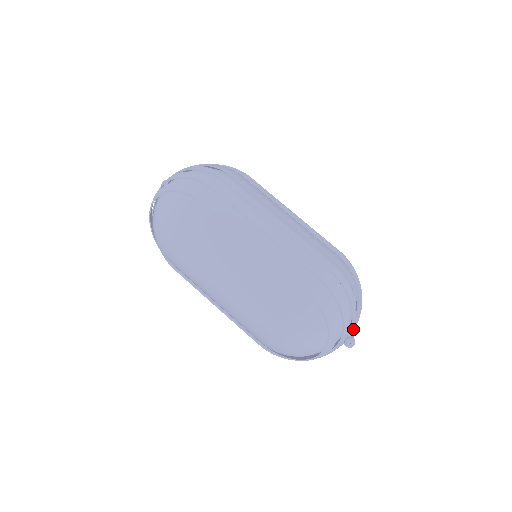
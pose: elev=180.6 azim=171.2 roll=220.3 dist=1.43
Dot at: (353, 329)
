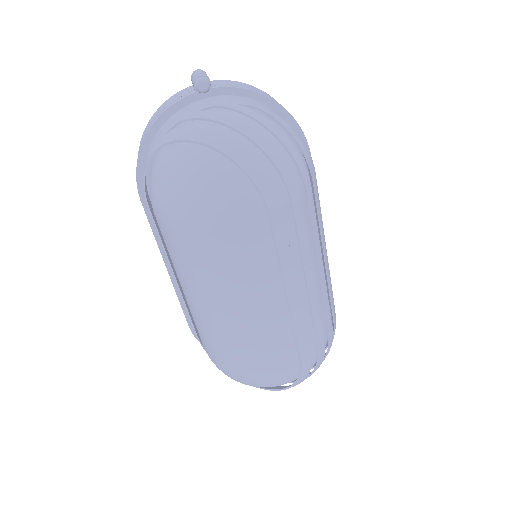
Dot at: occluded
